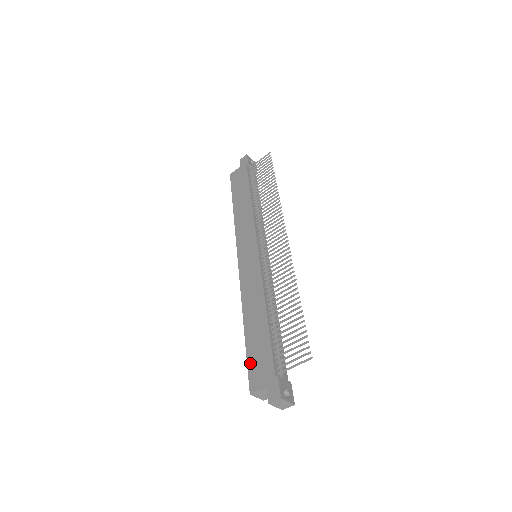
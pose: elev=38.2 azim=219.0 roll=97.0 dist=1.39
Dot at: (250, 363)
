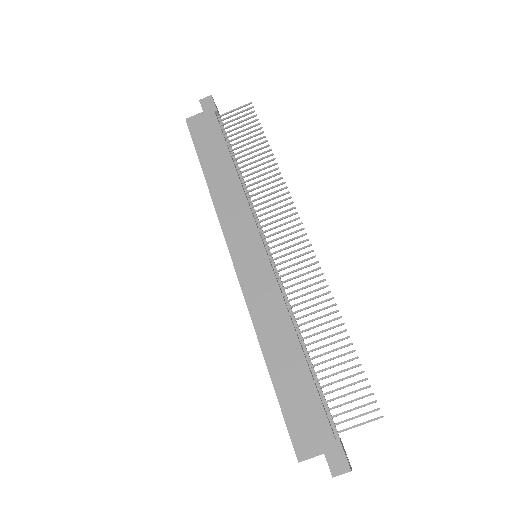
Dot at: (289, 418)
